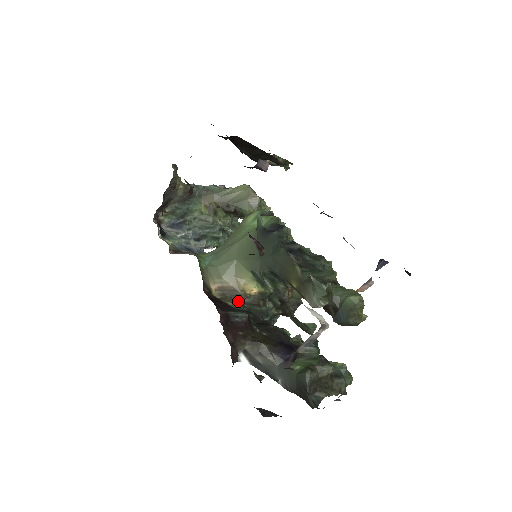
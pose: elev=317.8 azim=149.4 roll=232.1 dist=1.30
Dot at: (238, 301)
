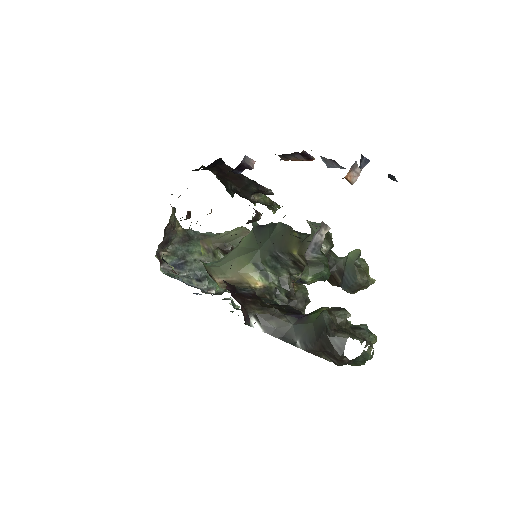
Dot at: occluded
